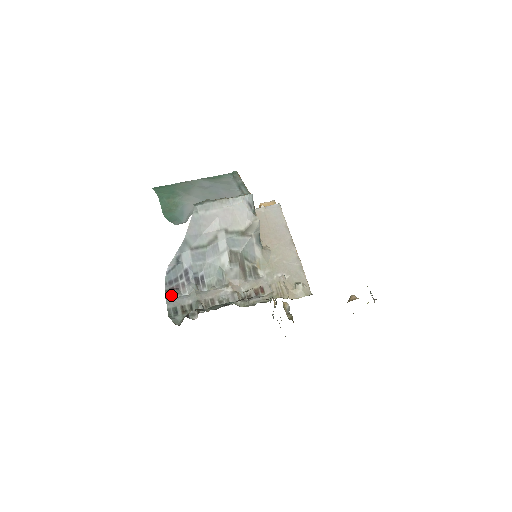
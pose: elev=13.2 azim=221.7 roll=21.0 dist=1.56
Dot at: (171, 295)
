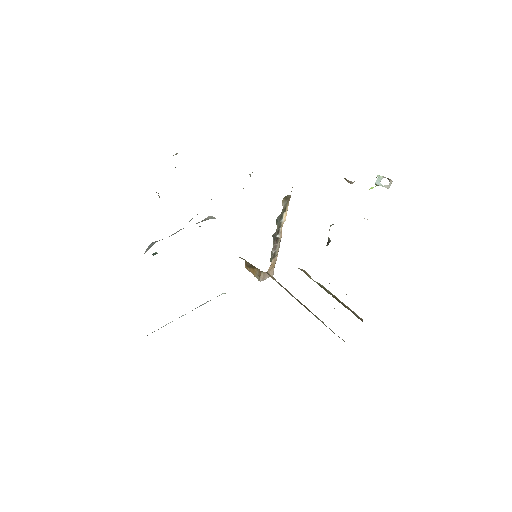
Dot at: occluded
